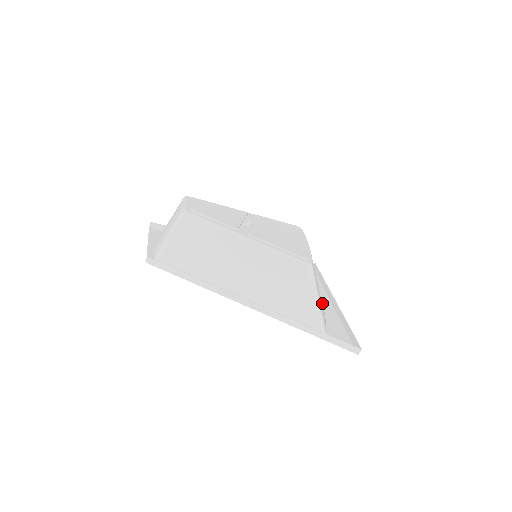
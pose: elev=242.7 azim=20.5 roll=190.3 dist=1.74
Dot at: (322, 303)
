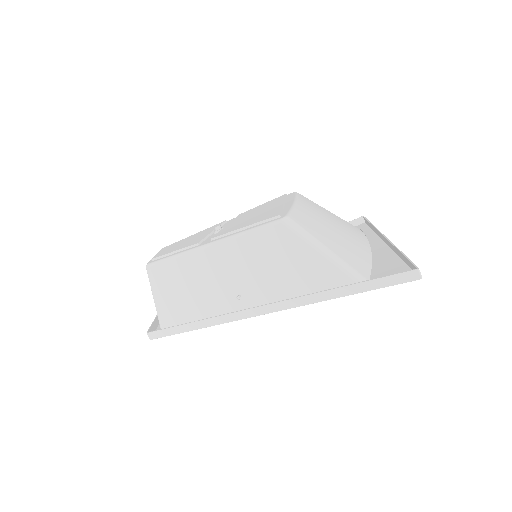
Dot at: (371, 251)
